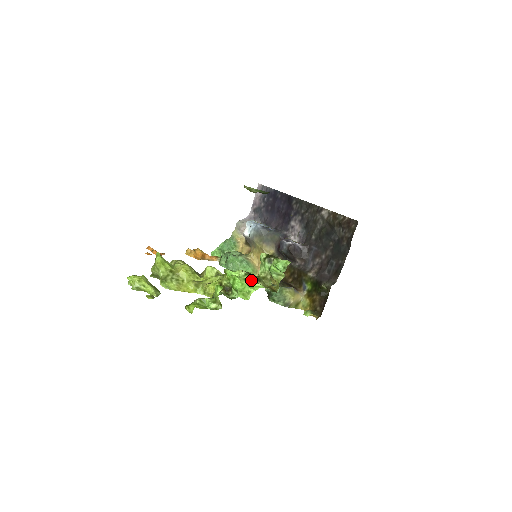
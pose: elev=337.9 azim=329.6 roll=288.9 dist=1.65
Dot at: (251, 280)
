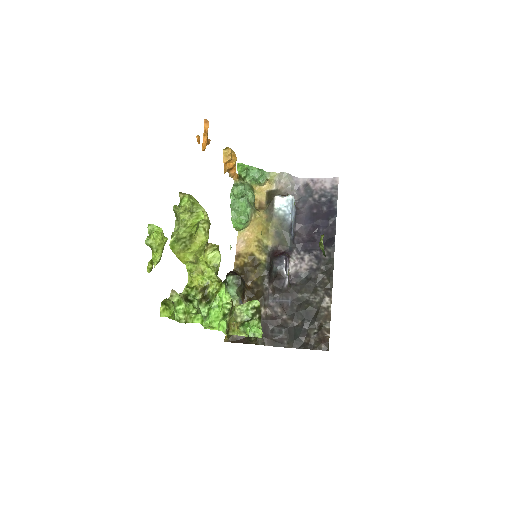
Dot at: (226, 316)
